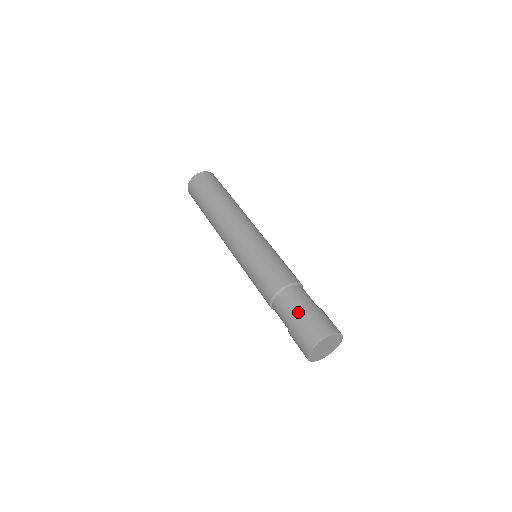
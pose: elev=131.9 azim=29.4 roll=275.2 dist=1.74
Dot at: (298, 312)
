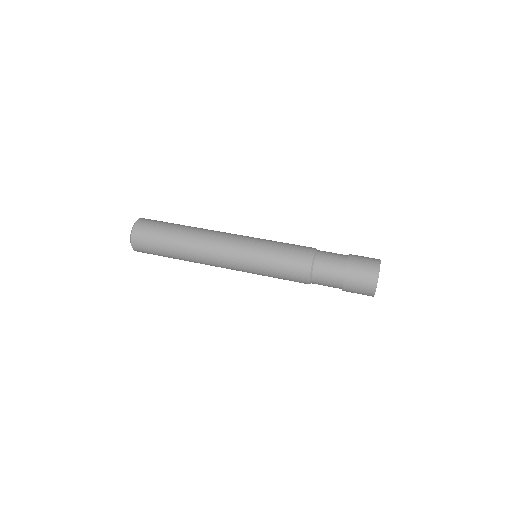
Dot at: (344, 260)
